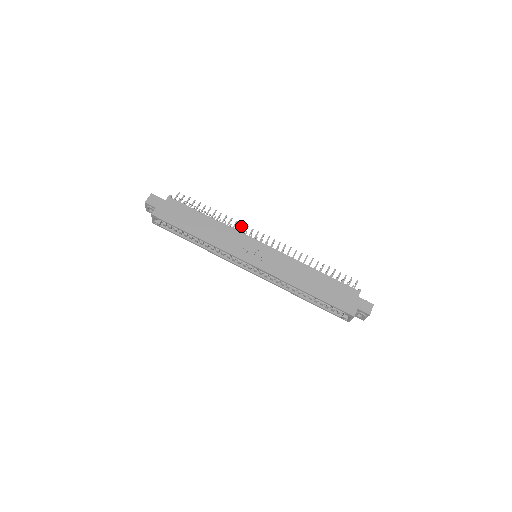
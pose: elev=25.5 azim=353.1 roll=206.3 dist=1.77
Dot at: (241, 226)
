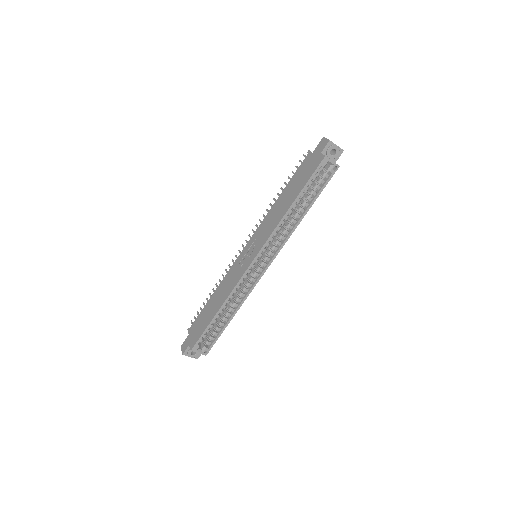
Dot at: (229, 266)
